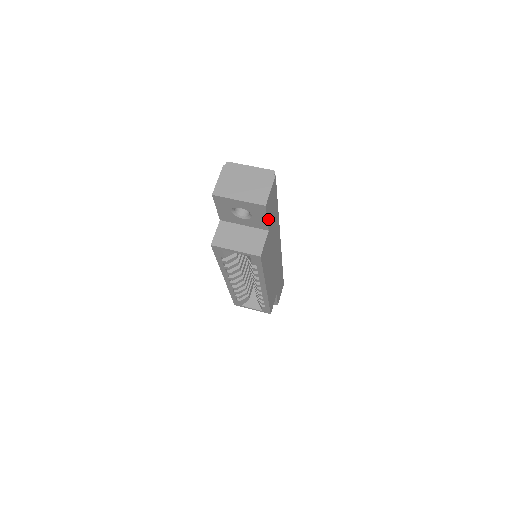
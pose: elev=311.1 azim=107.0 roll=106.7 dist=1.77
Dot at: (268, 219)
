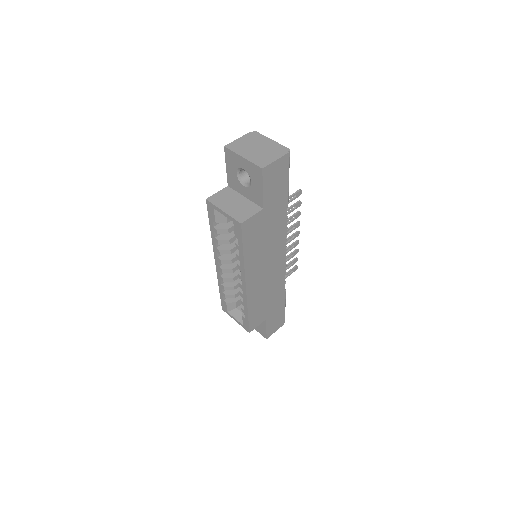
Dot at: (265, 193)
